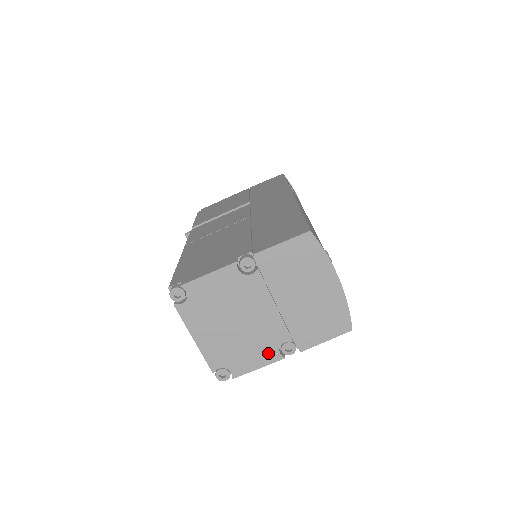
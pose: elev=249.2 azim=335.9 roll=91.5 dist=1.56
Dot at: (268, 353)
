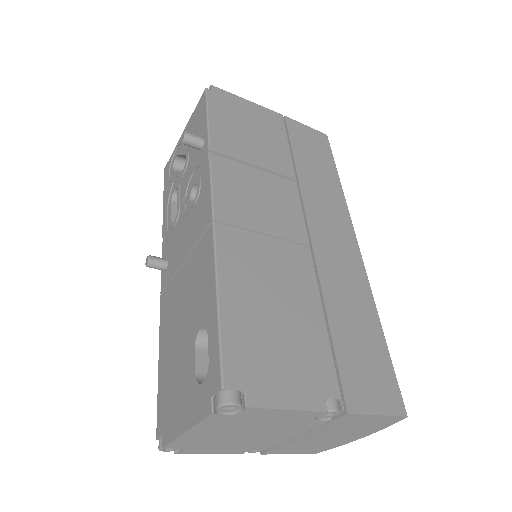
Dot at: (236, 450)
